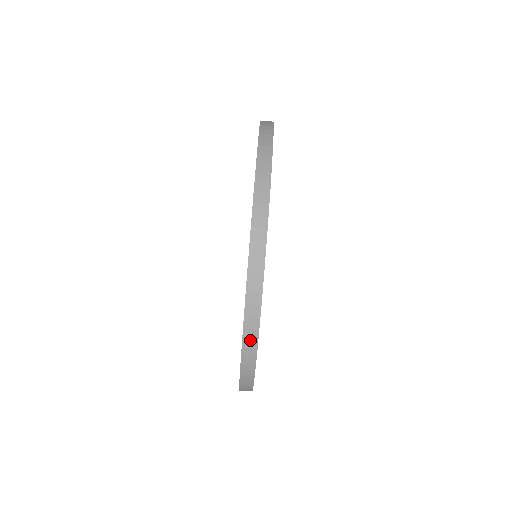
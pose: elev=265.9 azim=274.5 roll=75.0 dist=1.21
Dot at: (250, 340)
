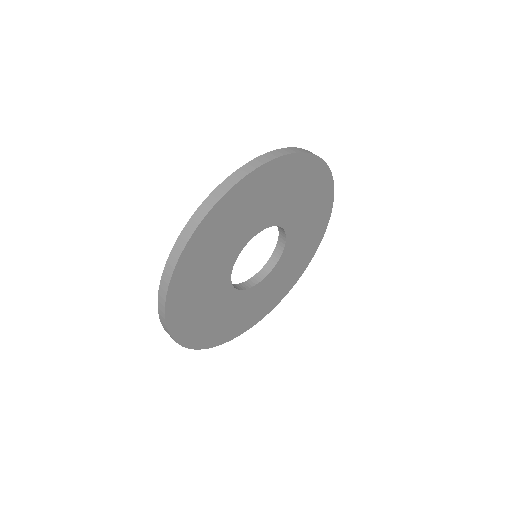
Dot at: (302, 150)
